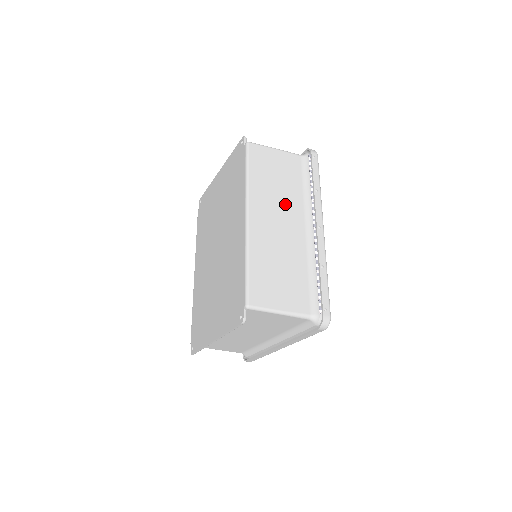
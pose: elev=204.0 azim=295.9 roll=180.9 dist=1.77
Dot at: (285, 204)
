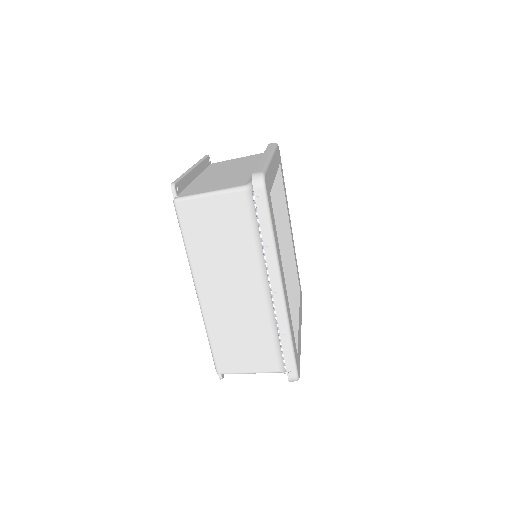
Dot at: (235, 267)
